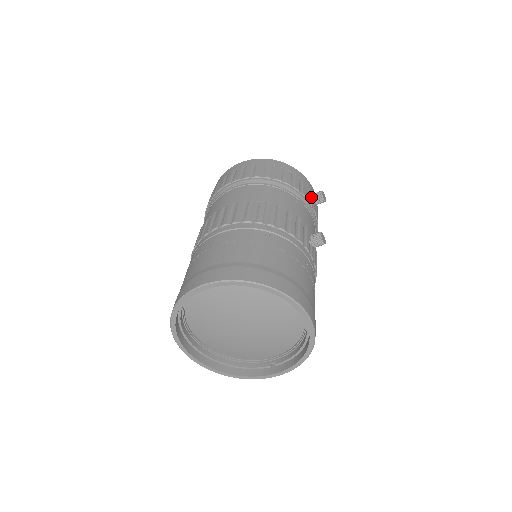
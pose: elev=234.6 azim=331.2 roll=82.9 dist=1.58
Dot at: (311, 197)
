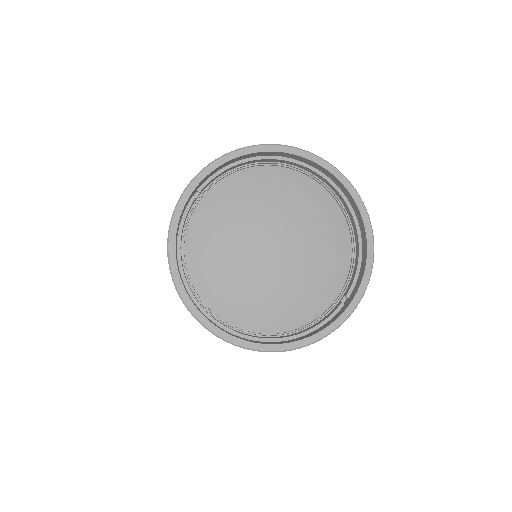
Dot at: occluded
